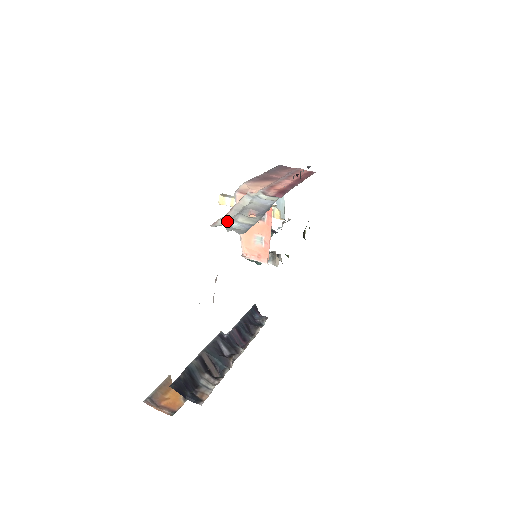
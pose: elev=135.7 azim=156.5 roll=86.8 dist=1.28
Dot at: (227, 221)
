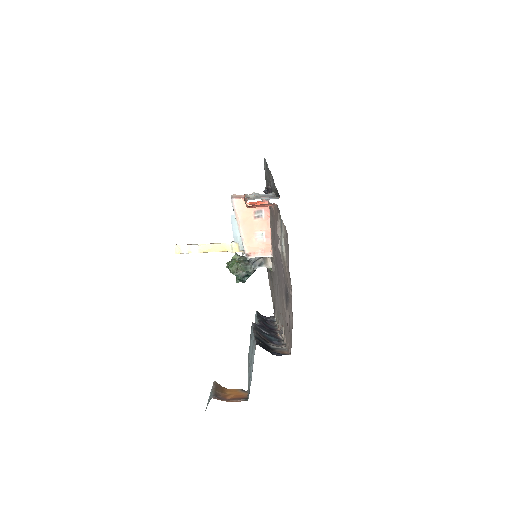
Dot at: occluded
